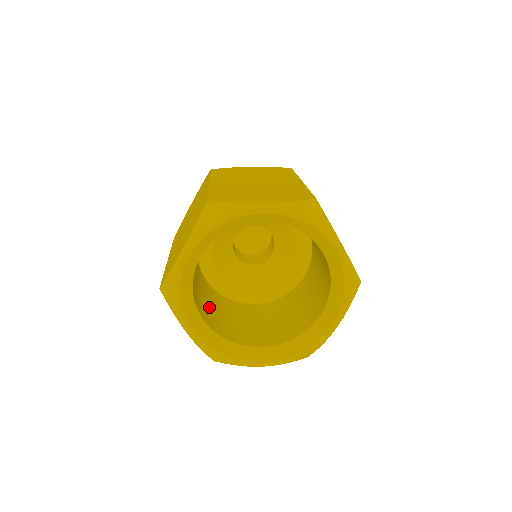
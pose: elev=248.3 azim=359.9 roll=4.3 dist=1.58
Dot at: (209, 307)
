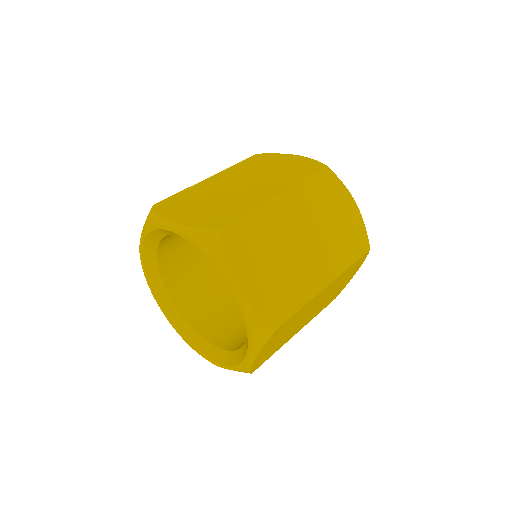
Dot at: occluded
